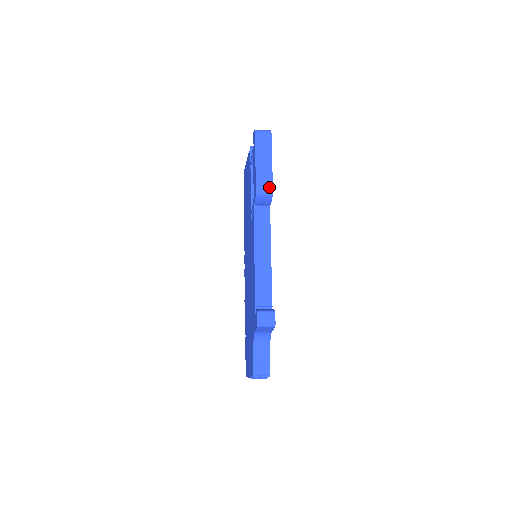
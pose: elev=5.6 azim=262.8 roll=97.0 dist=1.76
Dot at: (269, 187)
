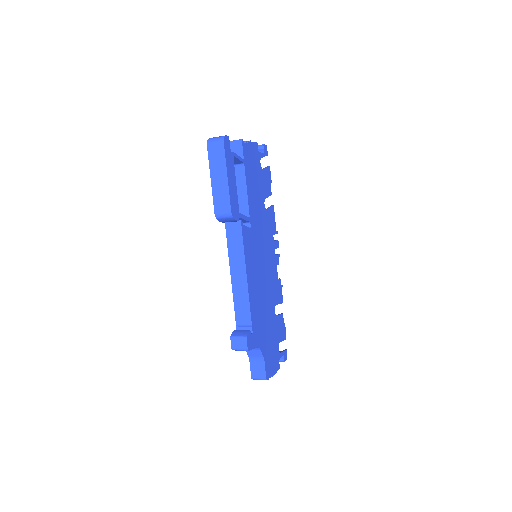
Dot at: (227, 208)
